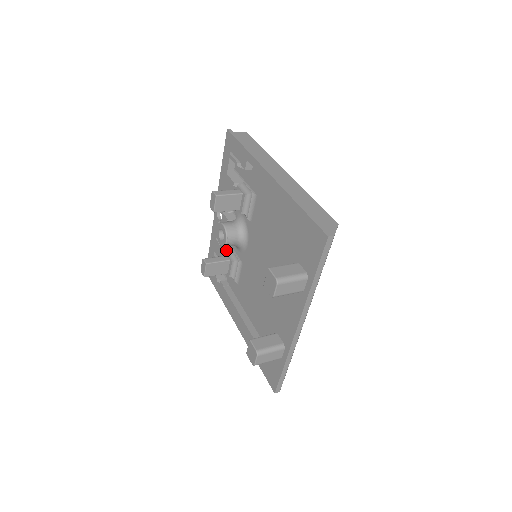
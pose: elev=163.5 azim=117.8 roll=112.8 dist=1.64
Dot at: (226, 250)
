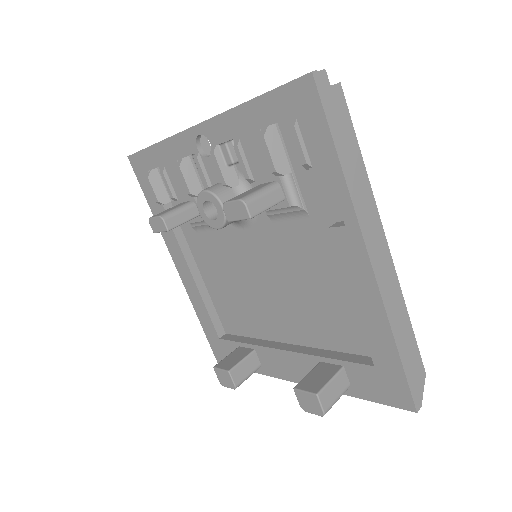
Dot at: (196, 196)
